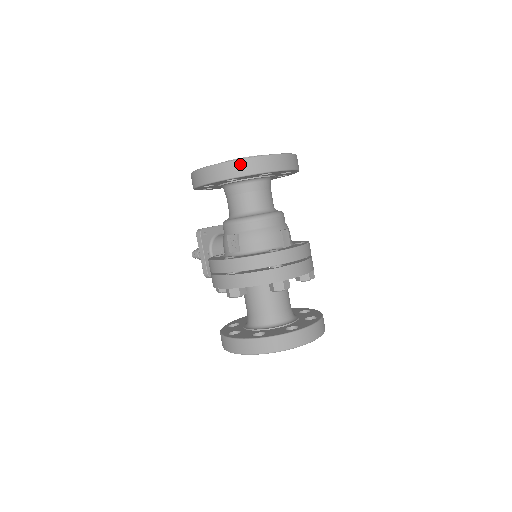
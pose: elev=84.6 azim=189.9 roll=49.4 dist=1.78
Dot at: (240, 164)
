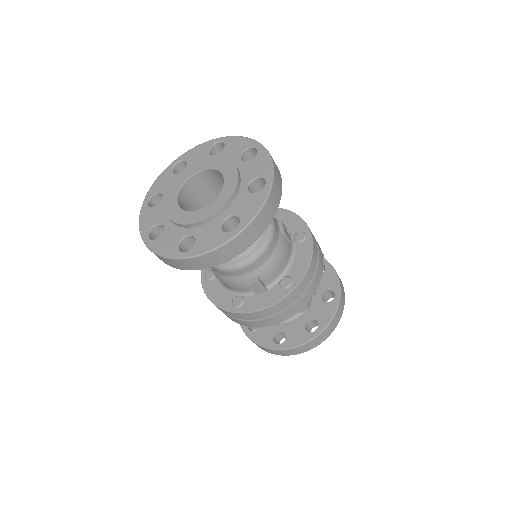
Dot at: (156, 255)
